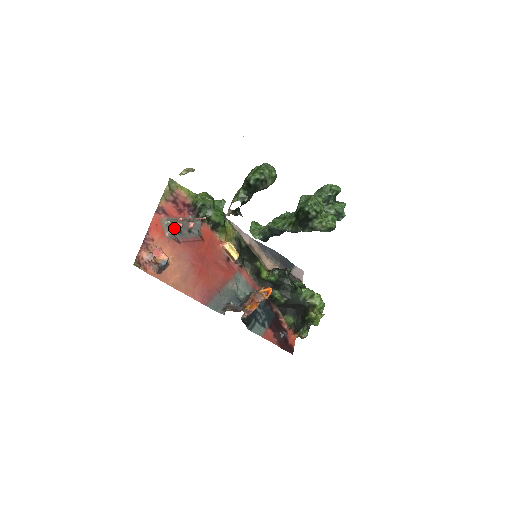
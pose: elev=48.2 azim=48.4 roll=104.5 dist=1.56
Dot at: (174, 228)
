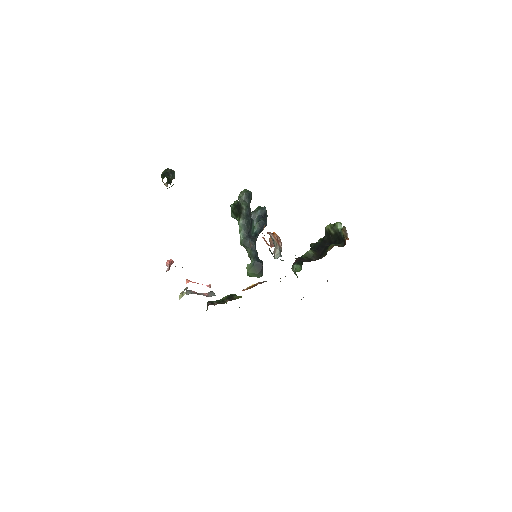
Dot at: (190, 293)
